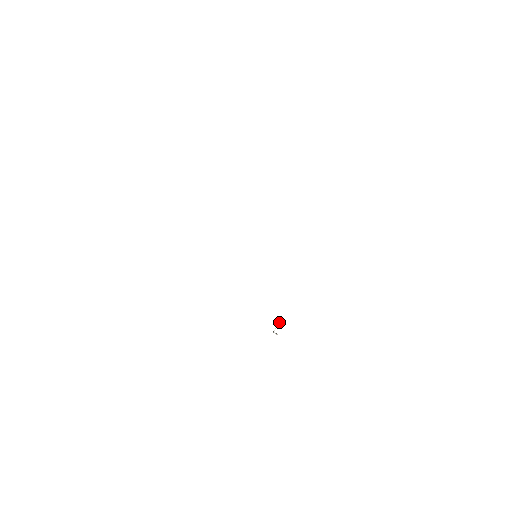
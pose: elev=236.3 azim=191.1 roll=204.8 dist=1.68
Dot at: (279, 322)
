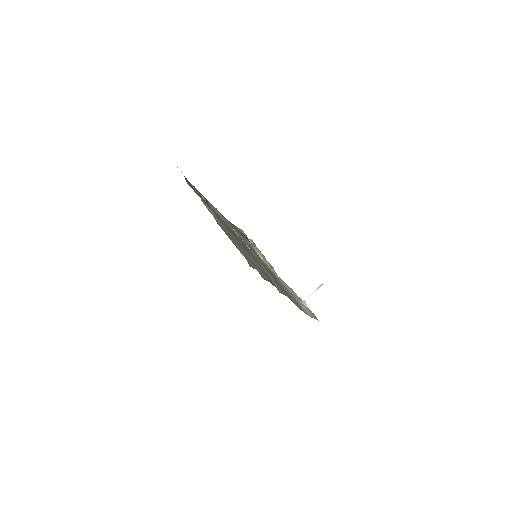
Dot at: (316, 289)
